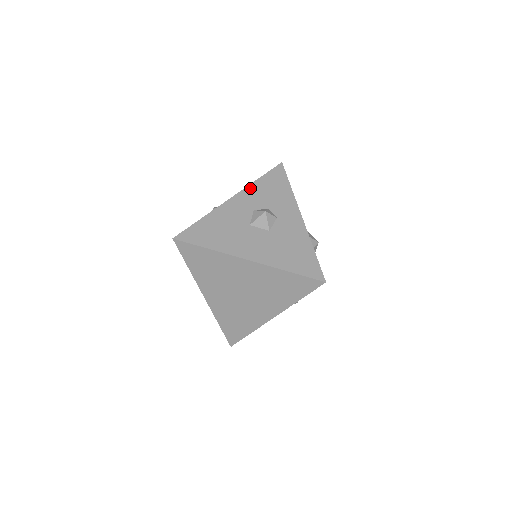
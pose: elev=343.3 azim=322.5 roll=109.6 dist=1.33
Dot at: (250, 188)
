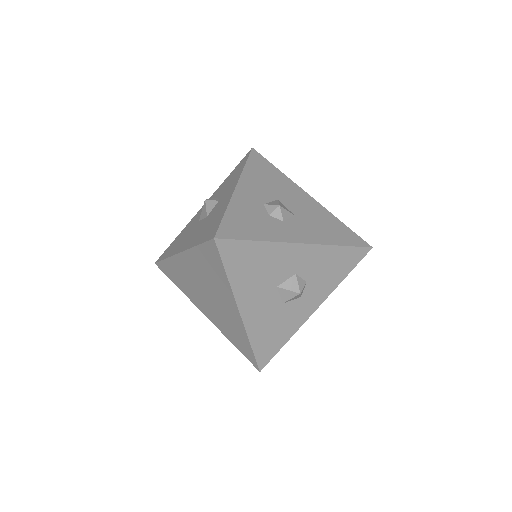
Dot at: (218, 189)
